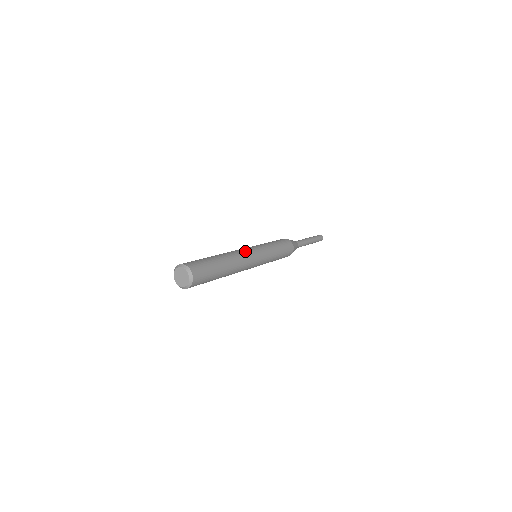
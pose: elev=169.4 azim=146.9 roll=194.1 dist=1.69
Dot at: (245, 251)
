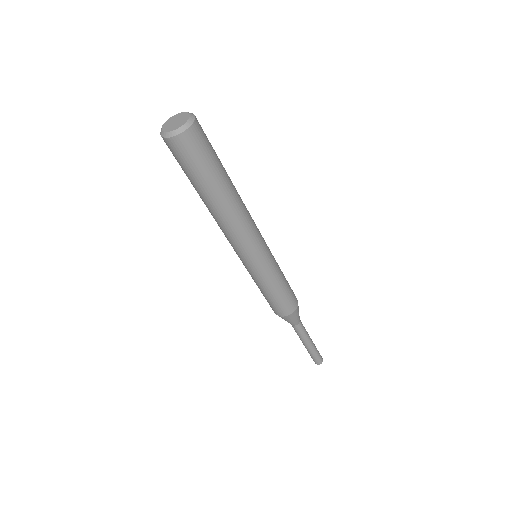
Dot at: occluded
